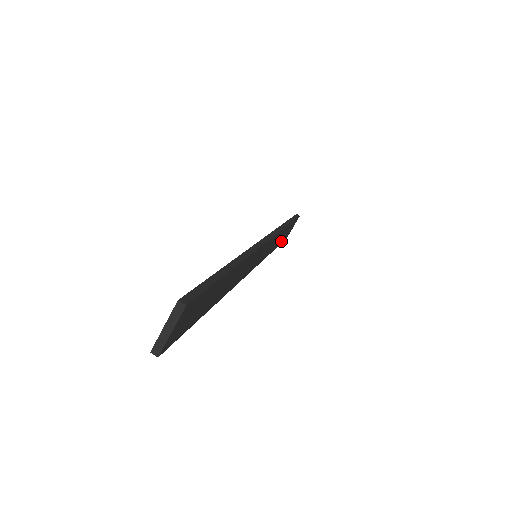
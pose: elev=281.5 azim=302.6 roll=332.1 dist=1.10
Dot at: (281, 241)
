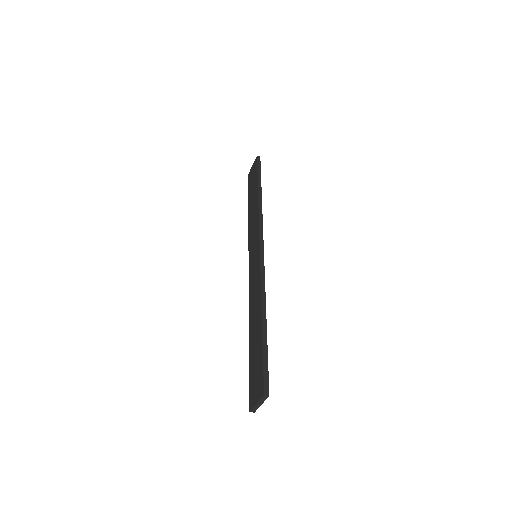
Dot at: occluded
